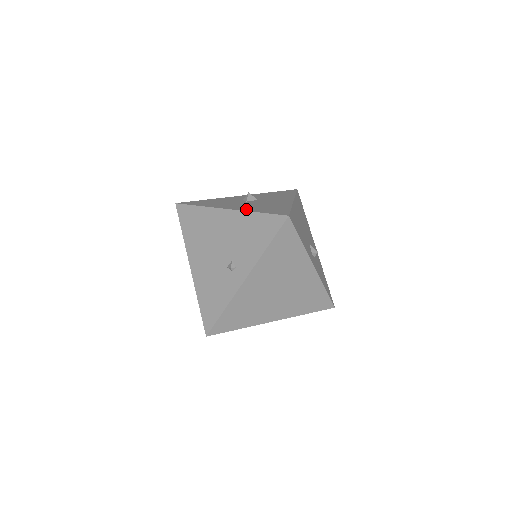
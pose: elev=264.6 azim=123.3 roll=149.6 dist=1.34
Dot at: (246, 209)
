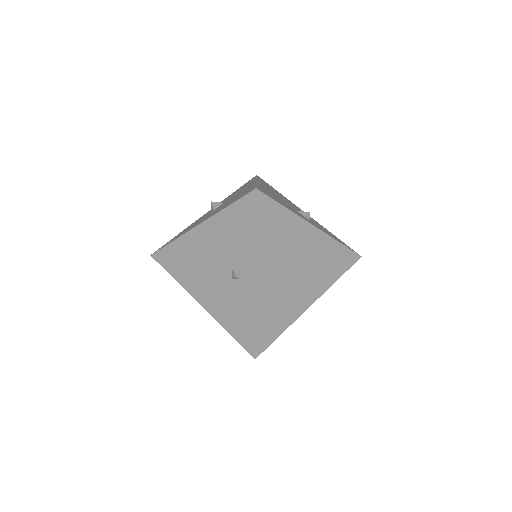
Dot at: (215, 213)
